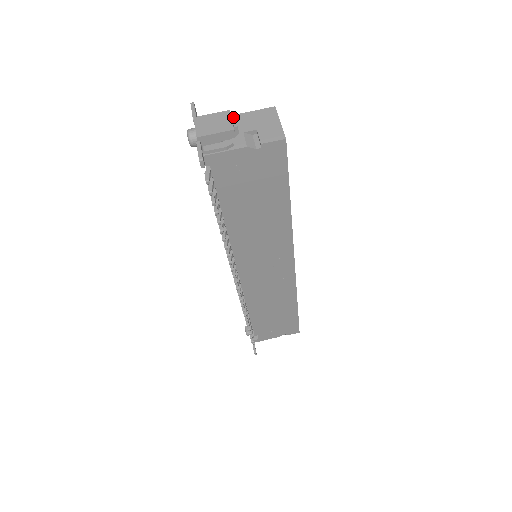
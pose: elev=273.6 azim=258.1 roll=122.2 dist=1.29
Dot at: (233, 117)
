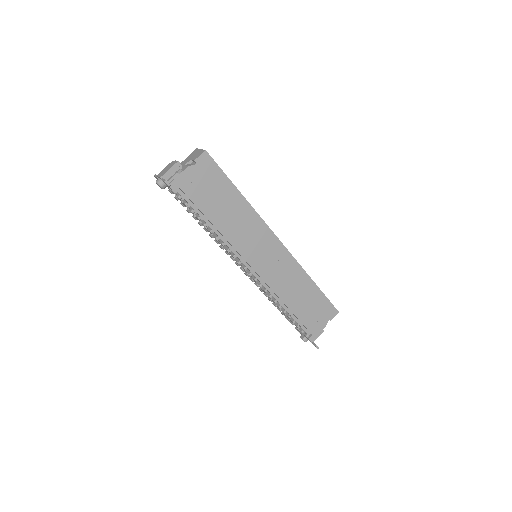
Dot at: (175, 161)
